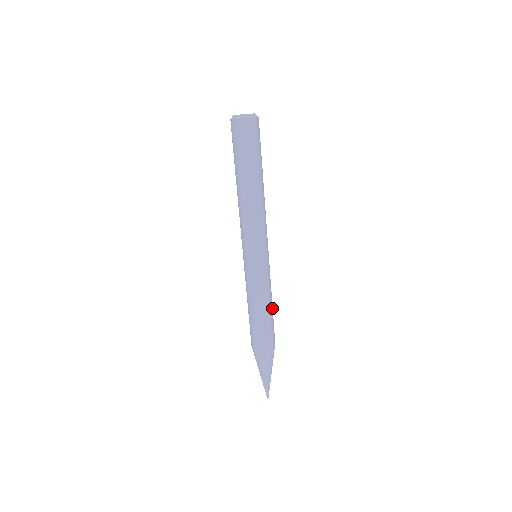
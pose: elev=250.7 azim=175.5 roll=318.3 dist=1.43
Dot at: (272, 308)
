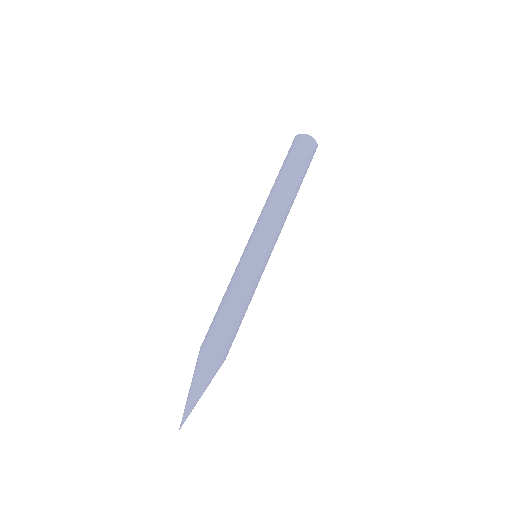
Dot at: (240, 313)
